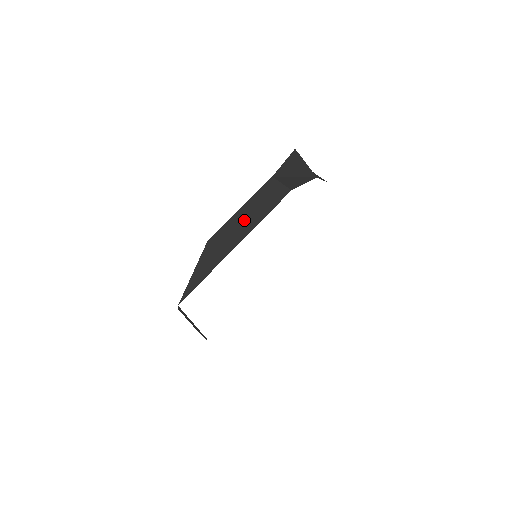
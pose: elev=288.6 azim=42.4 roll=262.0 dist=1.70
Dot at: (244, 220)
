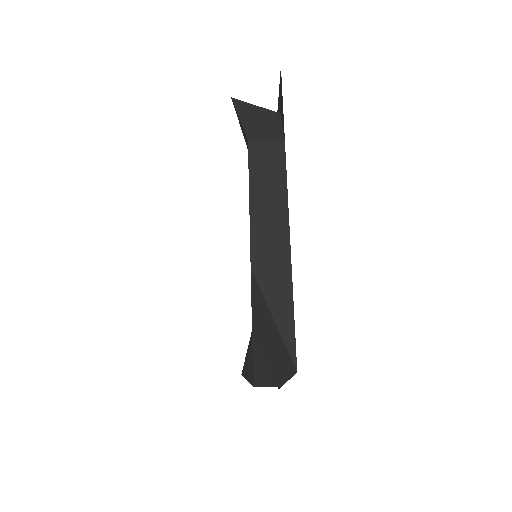
Dot at: (268, 211)
